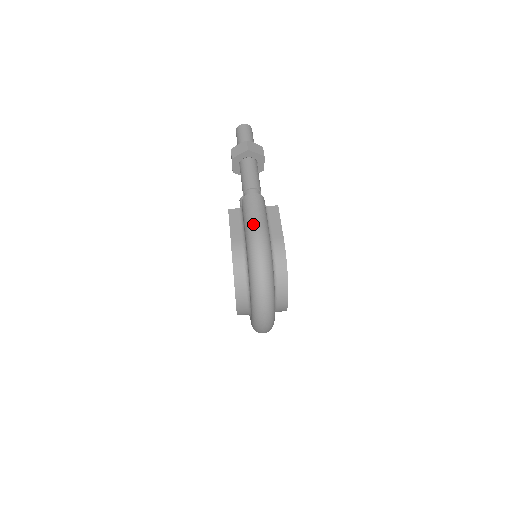
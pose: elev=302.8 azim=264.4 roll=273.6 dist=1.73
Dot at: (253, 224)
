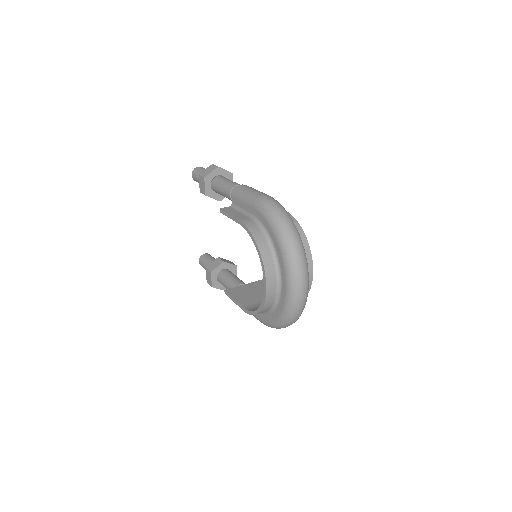
Dot at: (258, 195)
